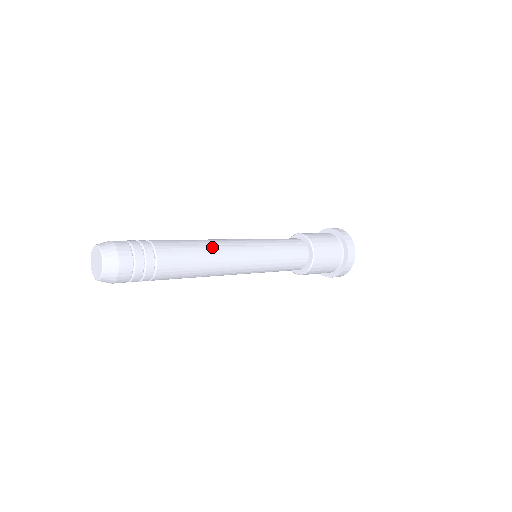
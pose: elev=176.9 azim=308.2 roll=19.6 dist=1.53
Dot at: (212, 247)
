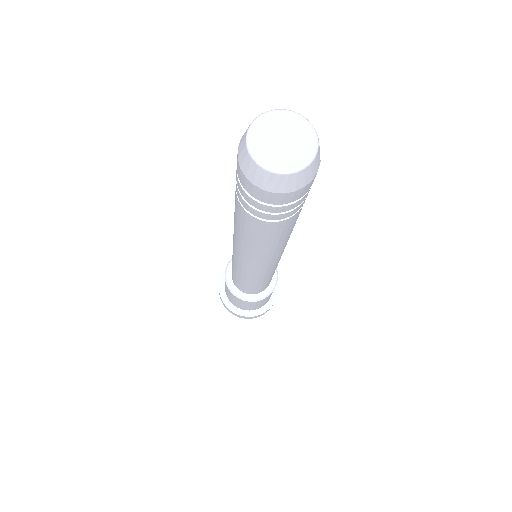
Dot at: occluded
